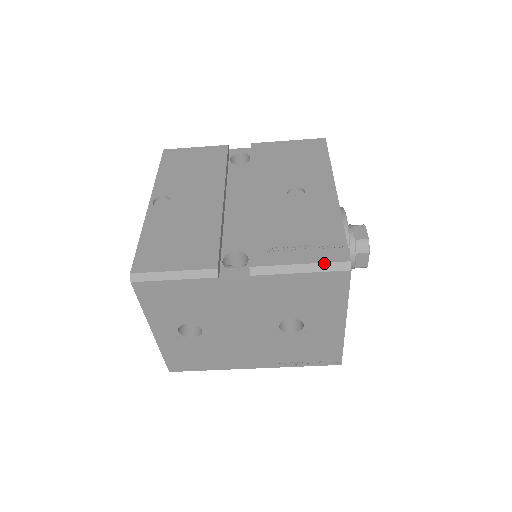
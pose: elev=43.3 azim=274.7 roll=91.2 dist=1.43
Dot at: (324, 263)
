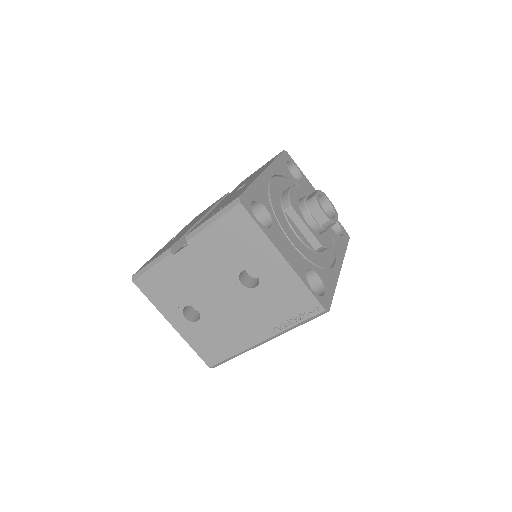
Dot at: (224, 208)
